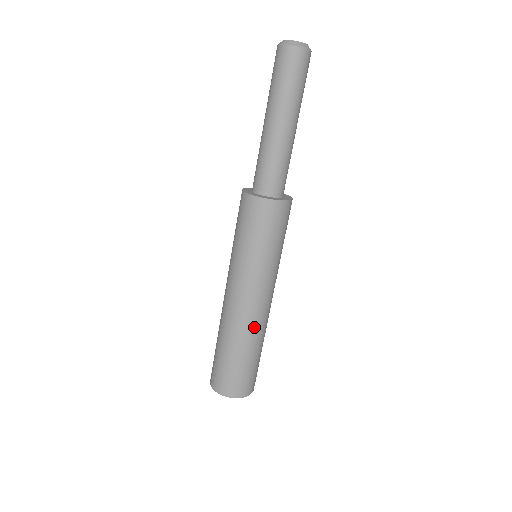
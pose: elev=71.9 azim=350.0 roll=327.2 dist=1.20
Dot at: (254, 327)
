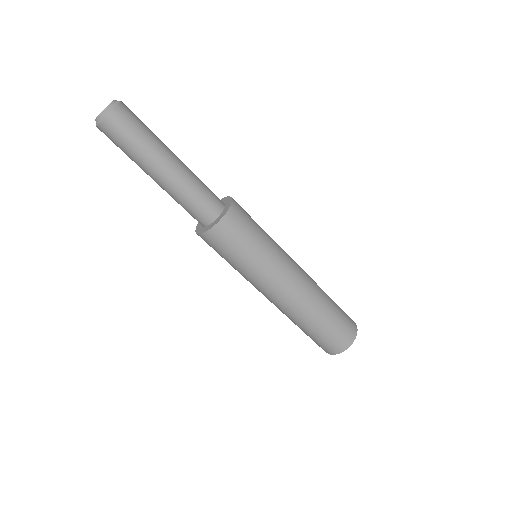
Dot at: (287, 312)
